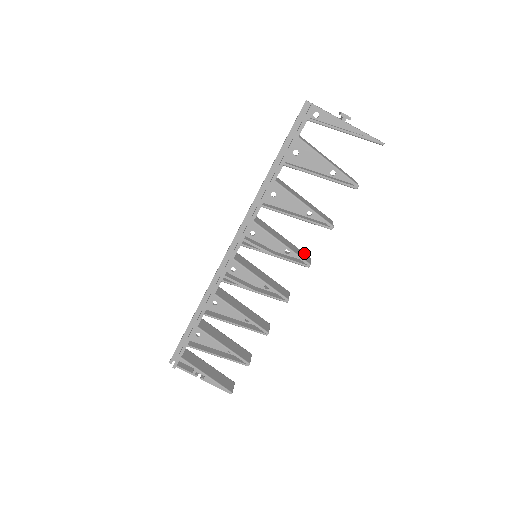
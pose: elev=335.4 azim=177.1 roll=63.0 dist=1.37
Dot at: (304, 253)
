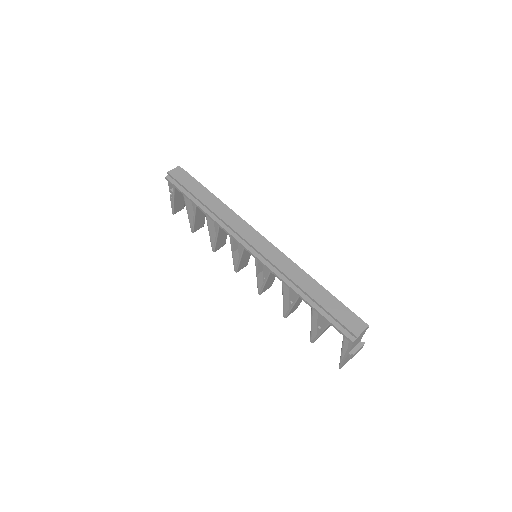
Dot at: occluded
